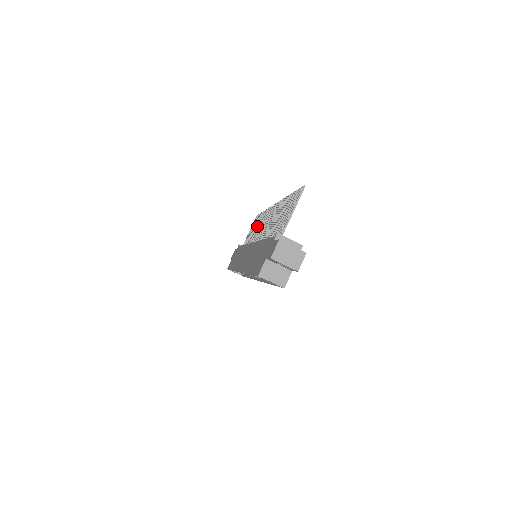
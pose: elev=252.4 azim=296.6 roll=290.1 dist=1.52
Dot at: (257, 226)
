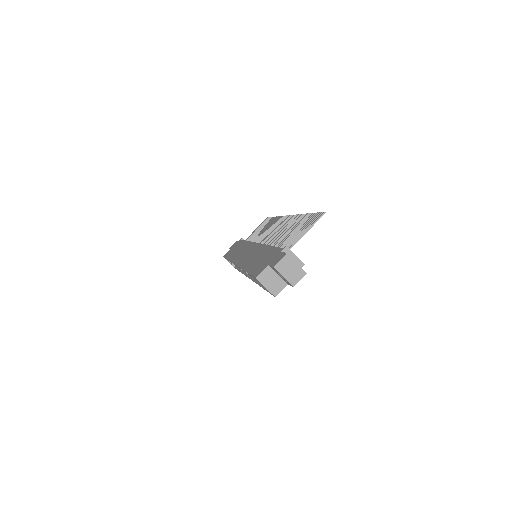
Dot at: (265, 228)
